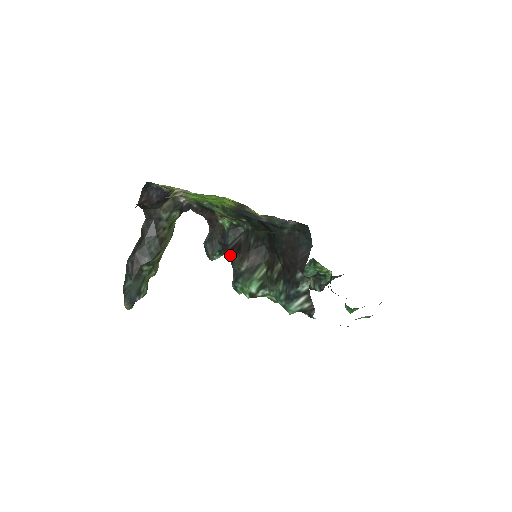
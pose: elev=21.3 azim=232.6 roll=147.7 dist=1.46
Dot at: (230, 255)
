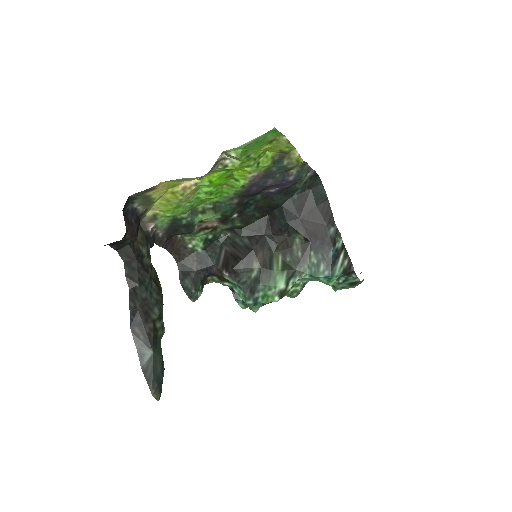
Dot at: (230, 269)
